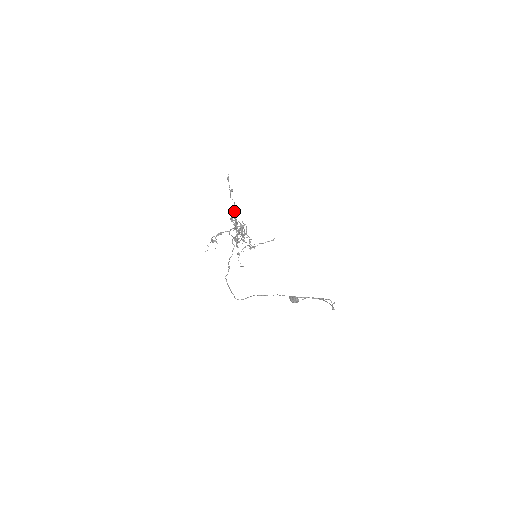
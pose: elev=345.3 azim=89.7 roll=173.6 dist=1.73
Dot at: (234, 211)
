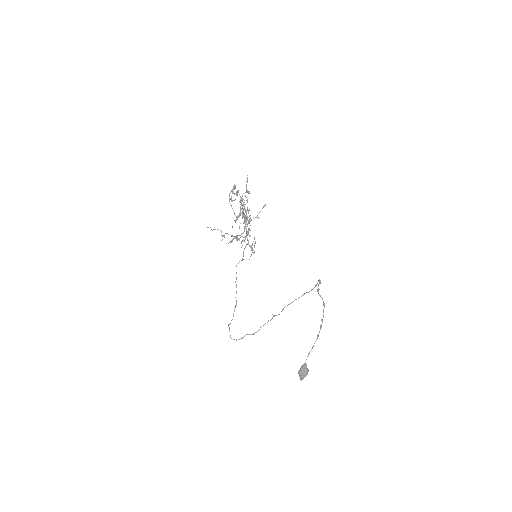
Dot at: (244, 202)
